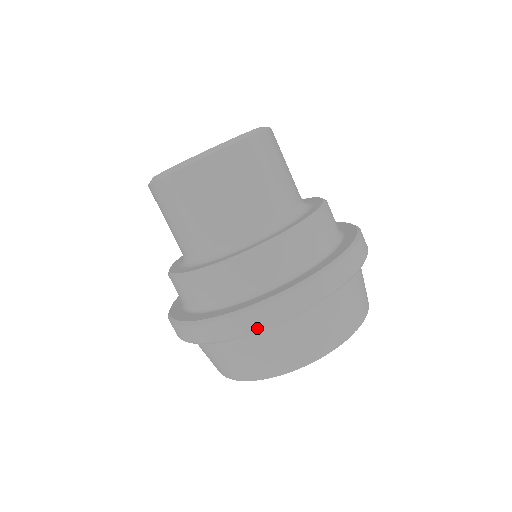
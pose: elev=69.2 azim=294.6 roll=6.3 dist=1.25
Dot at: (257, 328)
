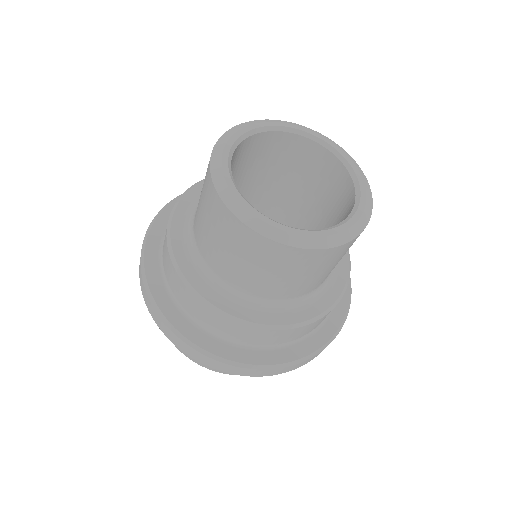
Dot at: (222, 370)
